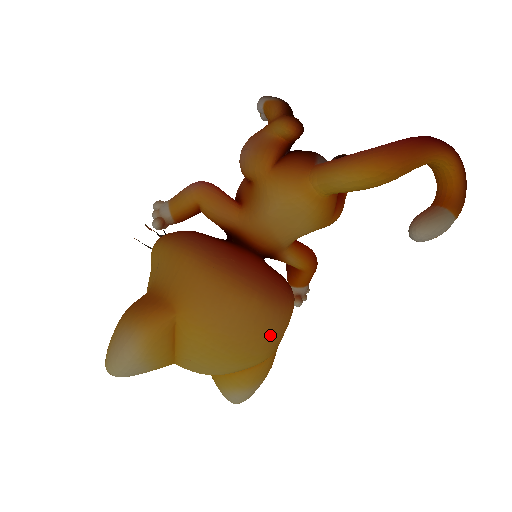
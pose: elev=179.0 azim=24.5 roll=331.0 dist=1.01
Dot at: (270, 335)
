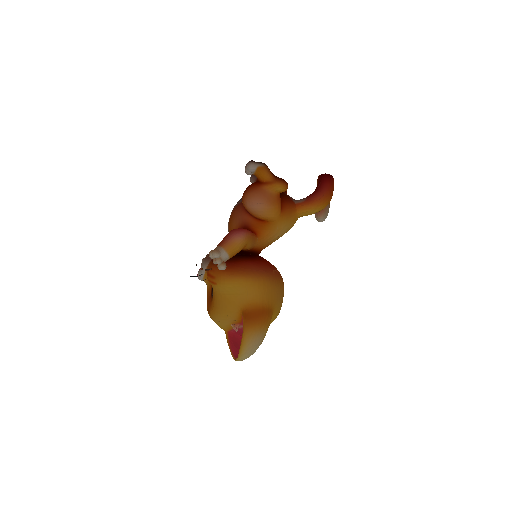
Dot at: occluded
